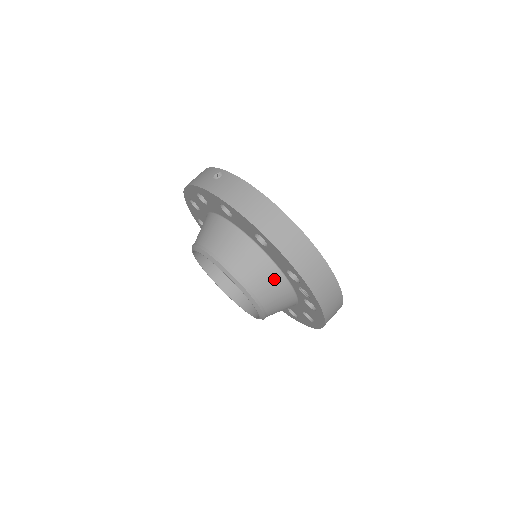
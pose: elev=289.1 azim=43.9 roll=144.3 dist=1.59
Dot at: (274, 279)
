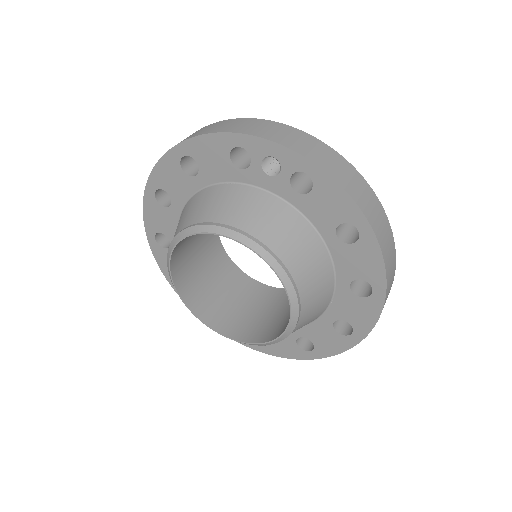
Dot at: (238, 196)
